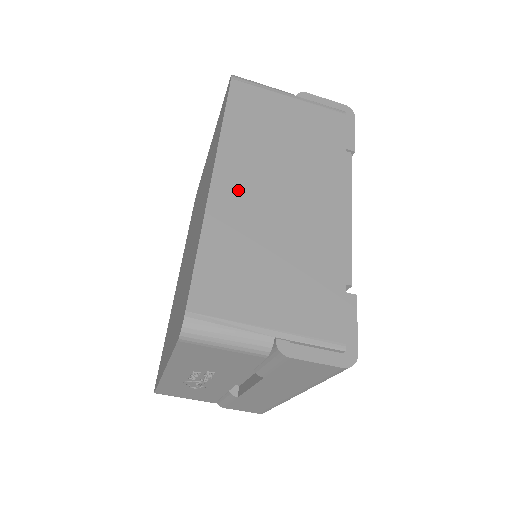
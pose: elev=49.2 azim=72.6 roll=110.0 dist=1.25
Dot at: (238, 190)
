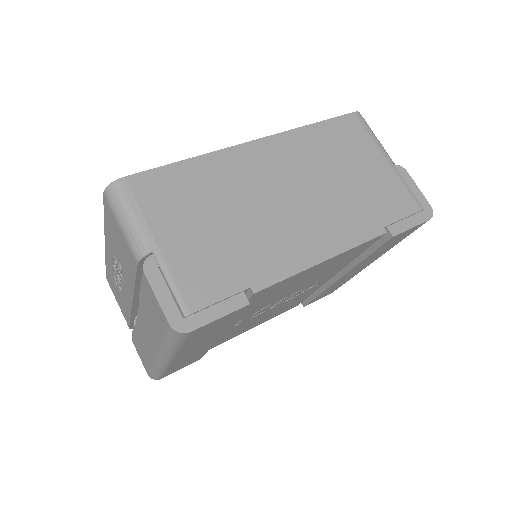
Dot at: (259, 163)
